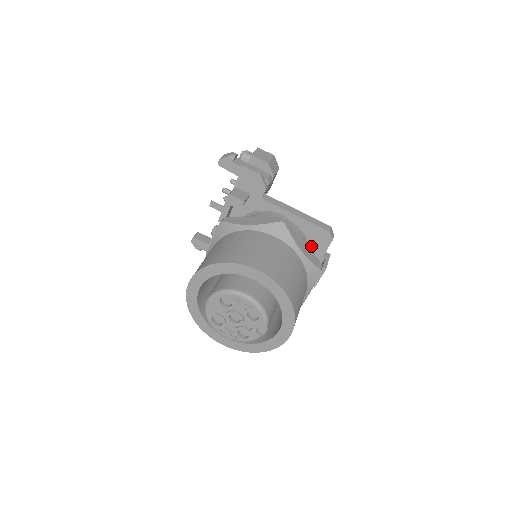
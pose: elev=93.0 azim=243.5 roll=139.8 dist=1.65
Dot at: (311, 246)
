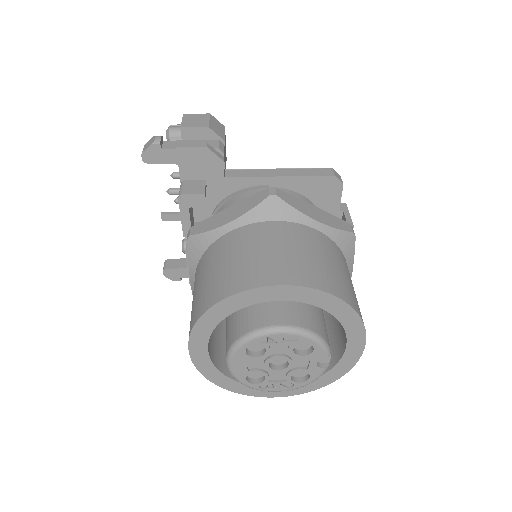
Dot at: (318, 206)
